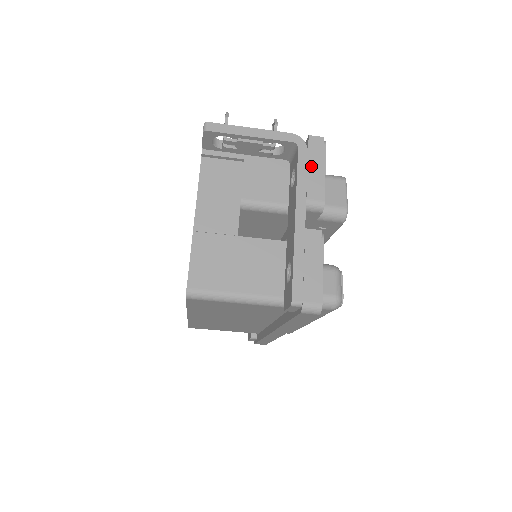
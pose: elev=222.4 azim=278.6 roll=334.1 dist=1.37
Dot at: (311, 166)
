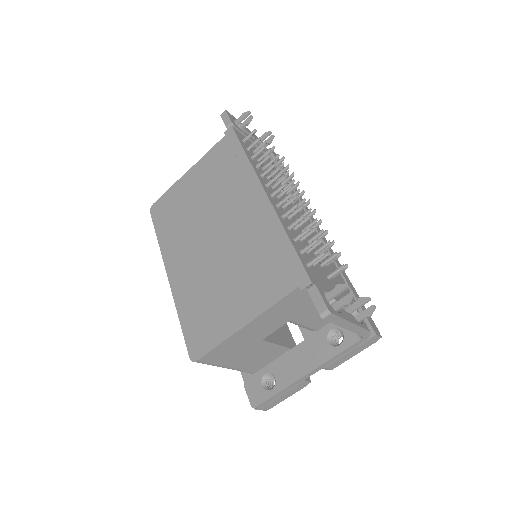
Dot at: (352, 352)
